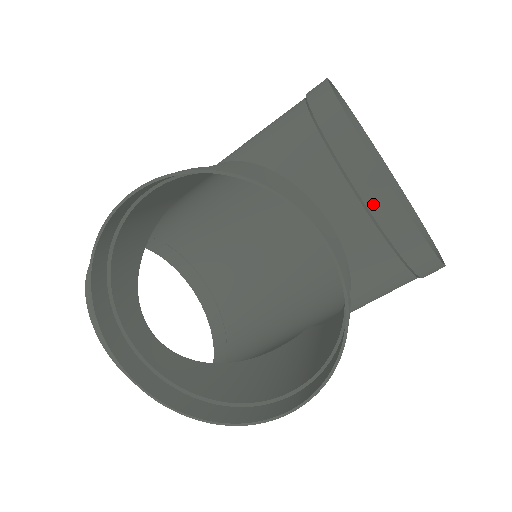
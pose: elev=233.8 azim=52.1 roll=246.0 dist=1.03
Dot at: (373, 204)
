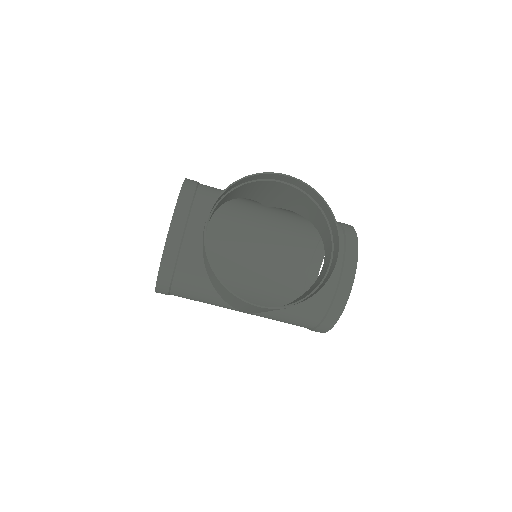
Dot at: (346, 270)
